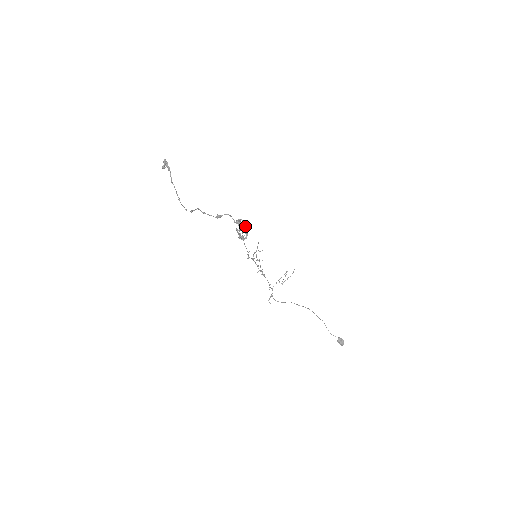
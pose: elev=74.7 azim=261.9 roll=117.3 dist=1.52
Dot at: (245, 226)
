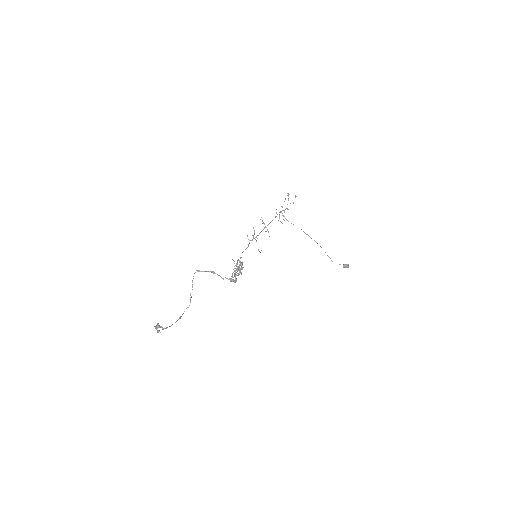
Dot at: (238, 267)
